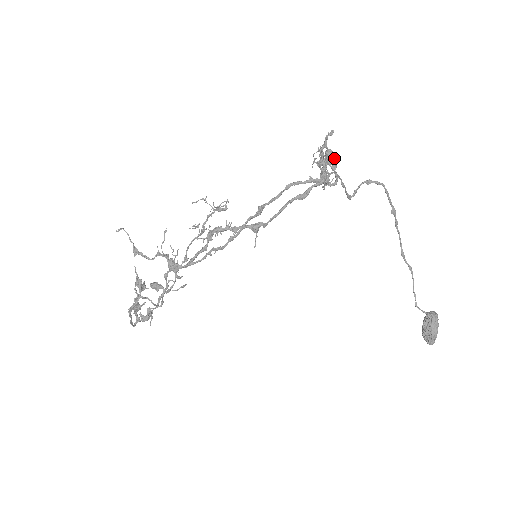
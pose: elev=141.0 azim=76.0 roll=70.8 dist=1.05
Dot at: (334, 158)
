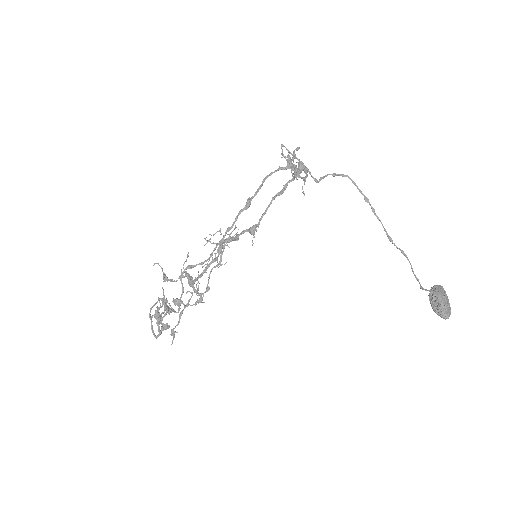
Dot at: occluded
